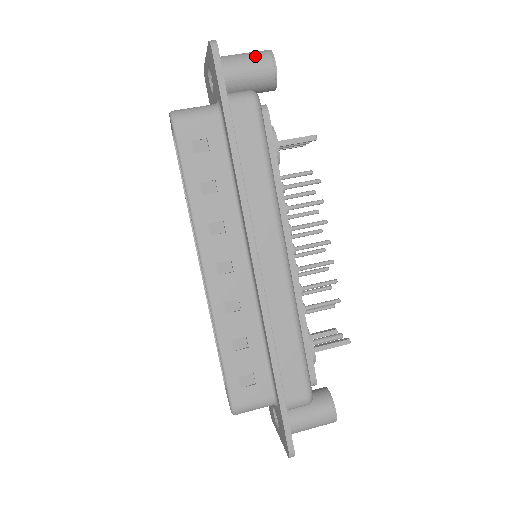
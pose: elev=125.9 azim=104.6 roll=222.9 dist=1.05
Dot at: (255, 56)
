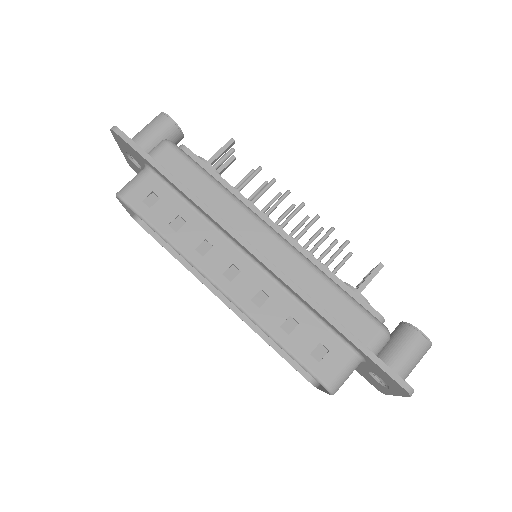
Dot at: (152, 122)
